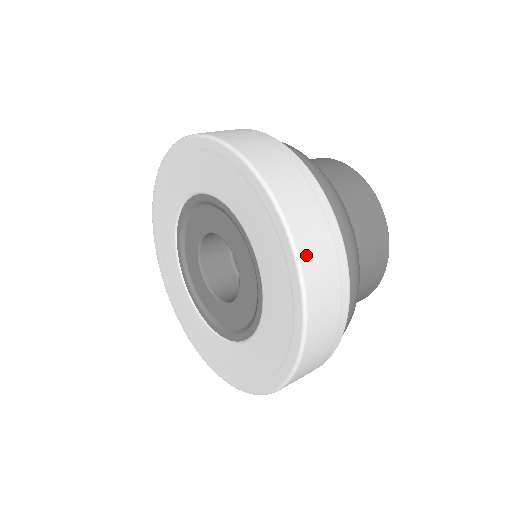
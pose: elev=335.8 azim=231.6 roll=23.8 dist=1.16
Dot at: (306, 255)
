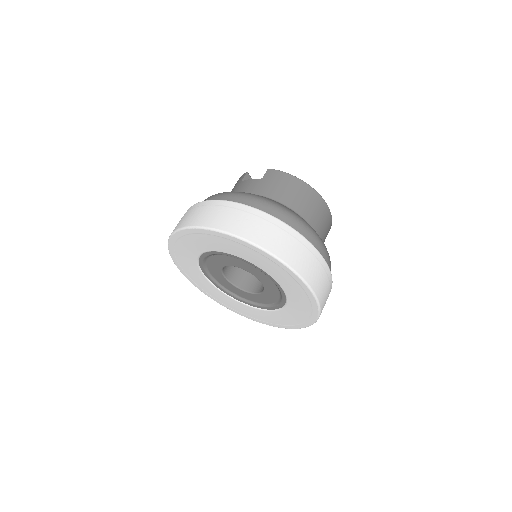
Dot at: (313, 283)
